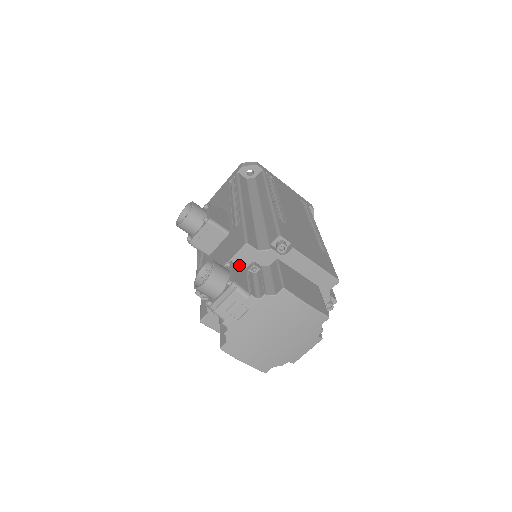
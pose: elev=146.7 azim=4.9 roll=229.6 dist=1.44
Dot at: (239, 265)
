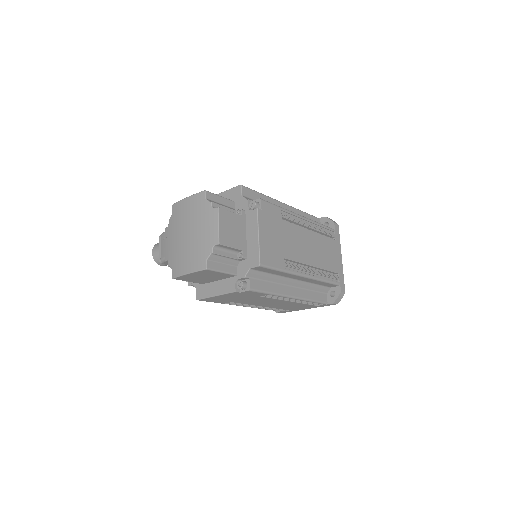
Dot at: occluded
